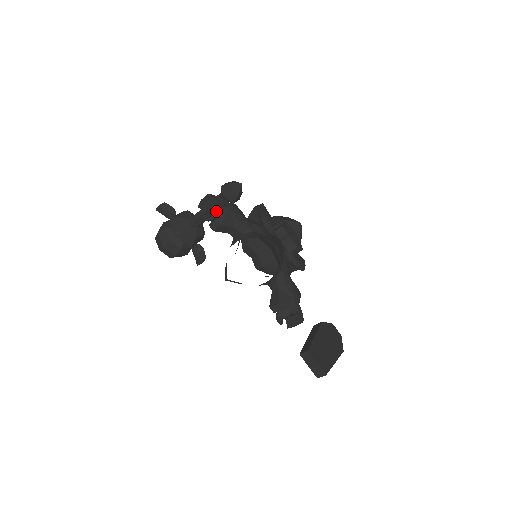
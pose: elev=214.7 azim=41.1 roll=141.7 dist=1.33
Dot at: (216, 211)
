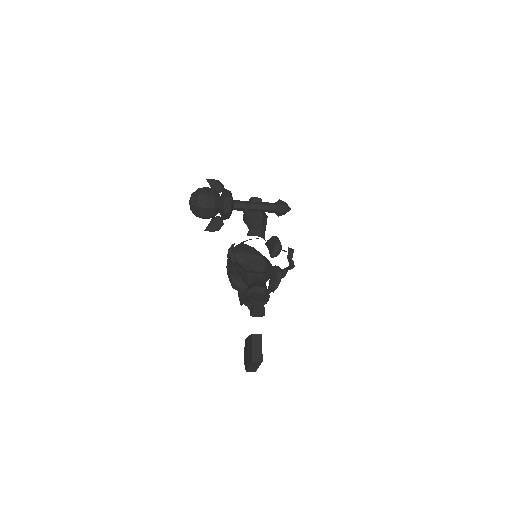
Dot at: (261, 209)
